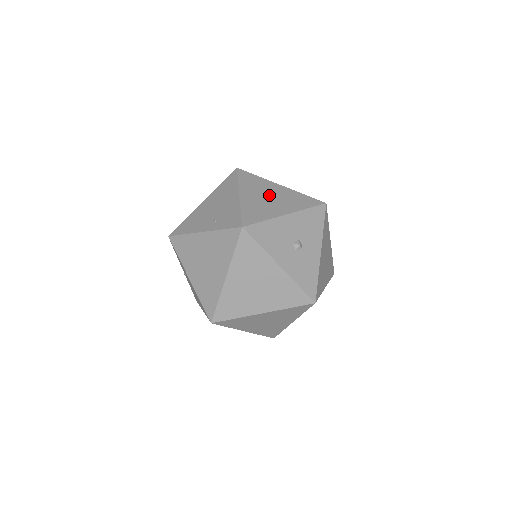
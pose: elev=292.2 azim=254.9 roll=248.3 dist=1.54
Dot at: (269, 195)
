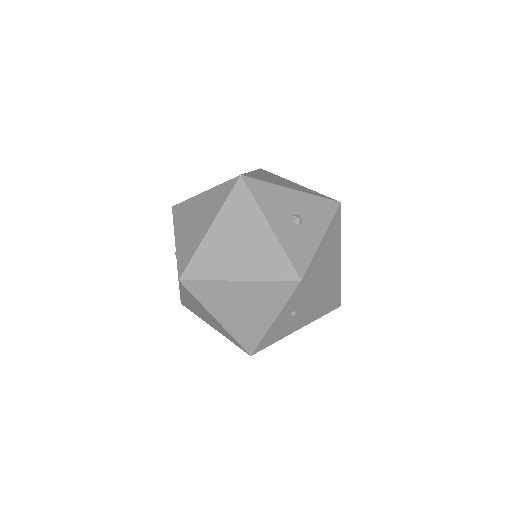
Dot at: (282, 181)
